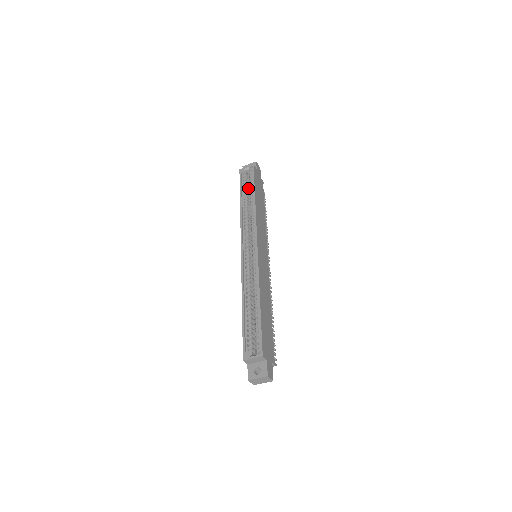
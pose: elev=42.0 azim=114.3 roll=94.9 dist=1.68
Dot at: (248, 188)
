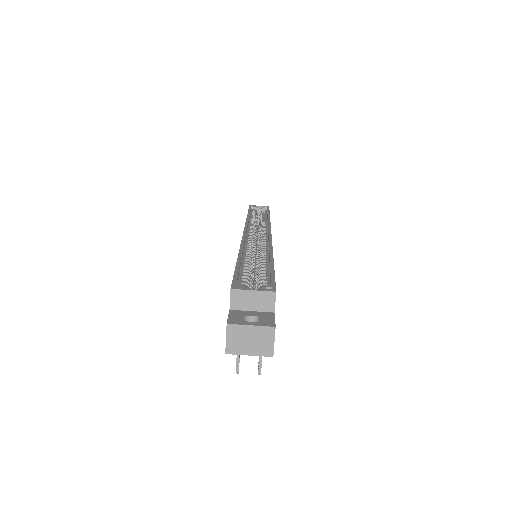
Dot at: (257, 217)
